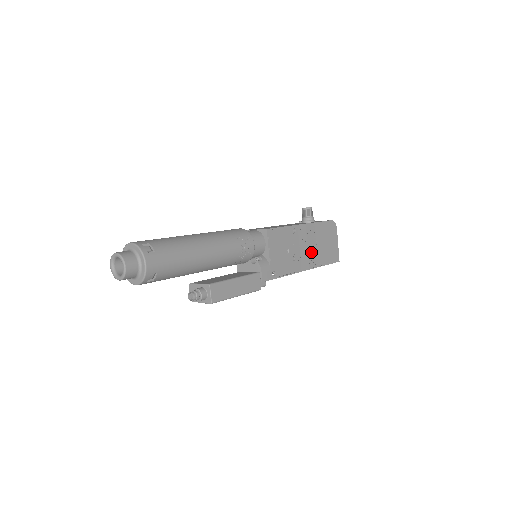
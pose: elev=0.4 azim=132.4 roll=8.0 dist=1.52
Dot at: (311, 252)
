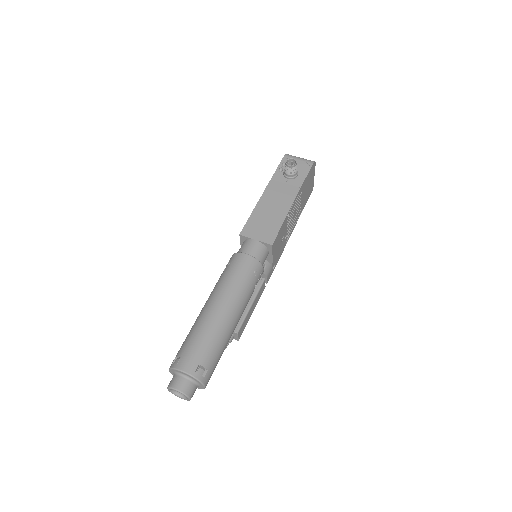
Dot at: (297, 213)
